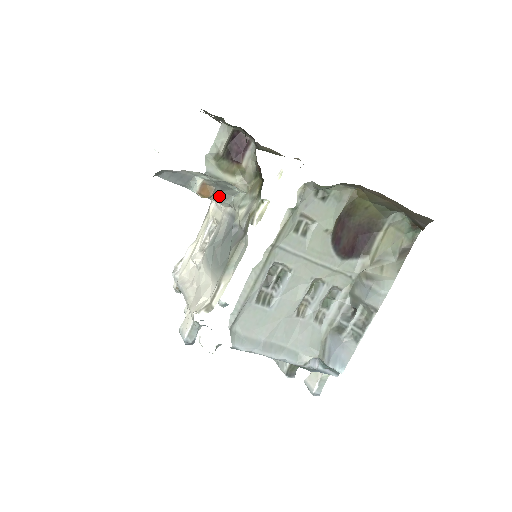
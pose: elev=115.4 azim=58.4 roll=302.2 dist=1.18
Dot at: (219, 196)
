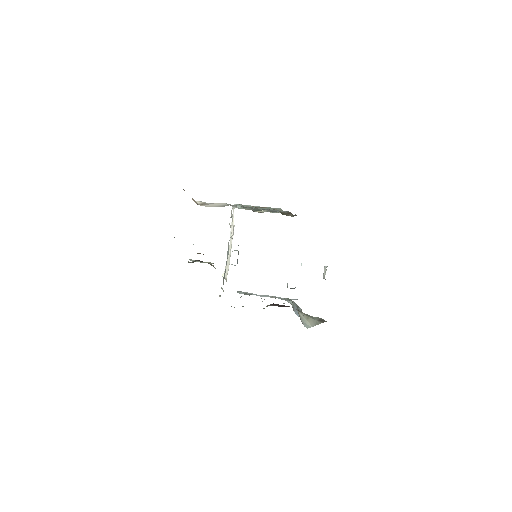
Dot at: occluded
